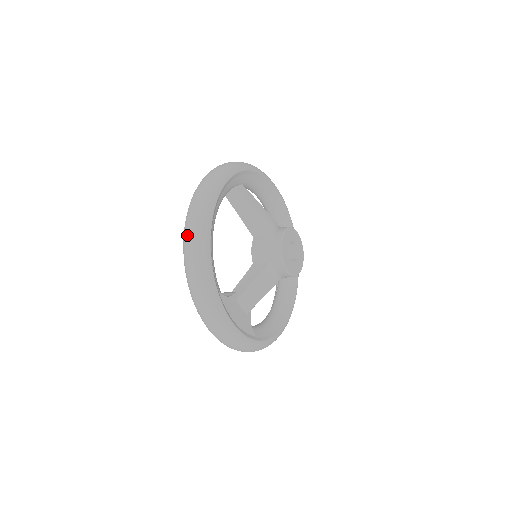
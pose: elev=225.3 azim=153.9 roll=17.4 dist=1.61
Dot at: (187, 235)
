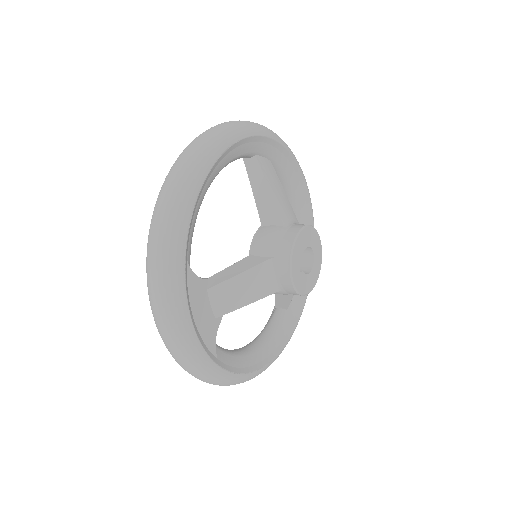
Dot at: (174, 167)
